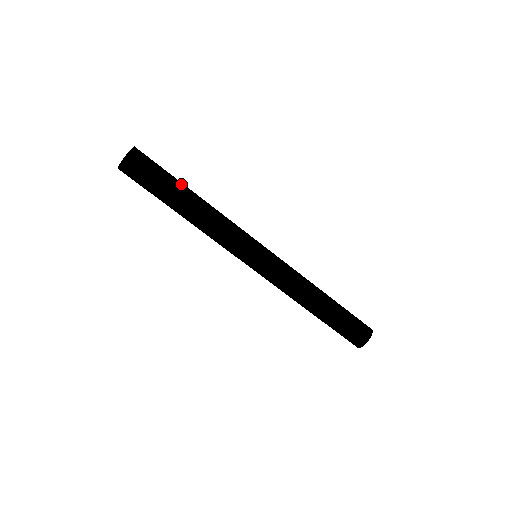
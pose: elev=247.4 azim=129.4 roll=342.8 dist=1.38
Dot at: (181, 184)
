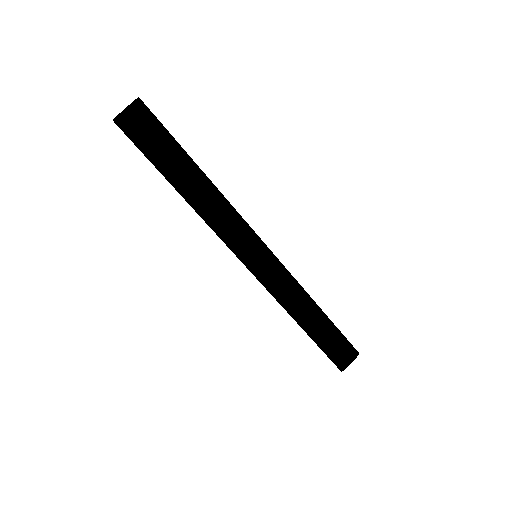
Dot at: (188, 156)
